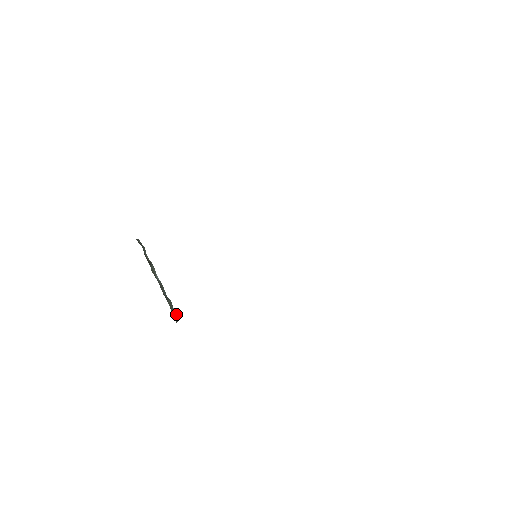
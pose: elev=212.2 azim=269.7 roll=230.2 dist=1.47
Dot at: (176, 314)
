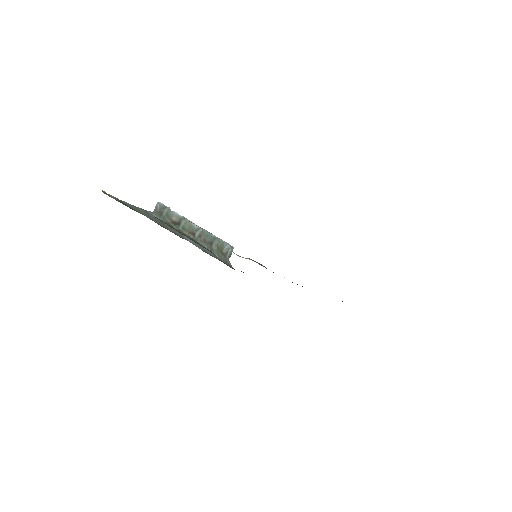
Dot at: (229, 245)
